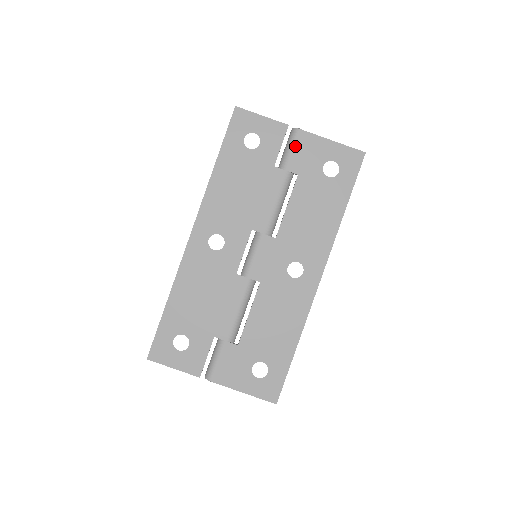
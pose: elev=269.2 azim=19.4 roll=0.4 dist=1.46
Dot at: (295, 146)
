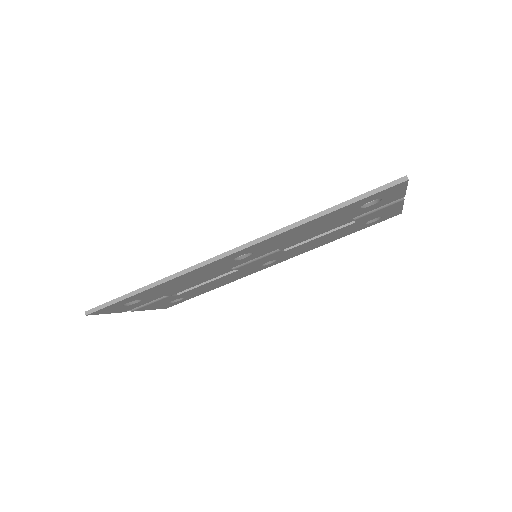
Dot at: (384, 208)
